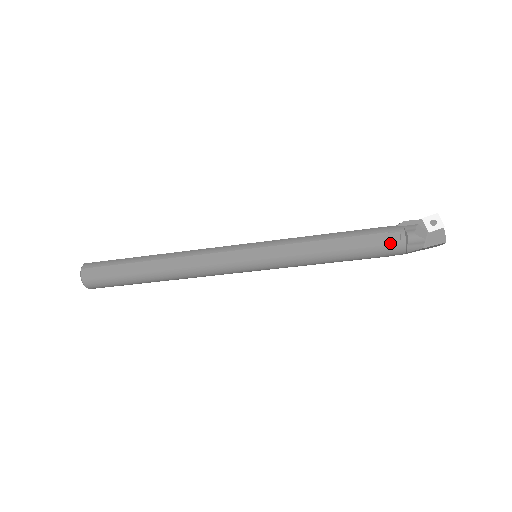
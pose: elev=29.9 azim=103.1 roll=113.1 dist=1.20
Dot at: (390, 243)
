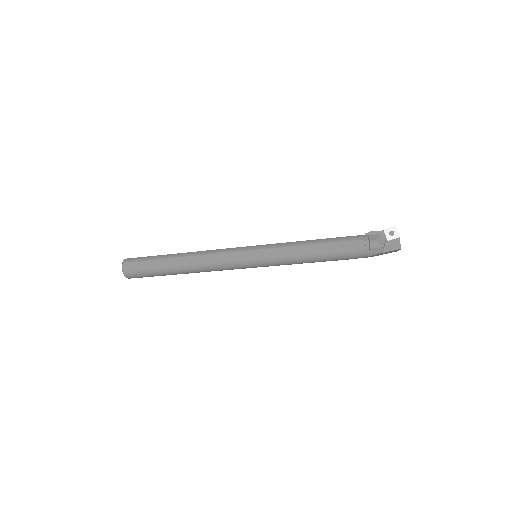
Dot at: (357, 248)
